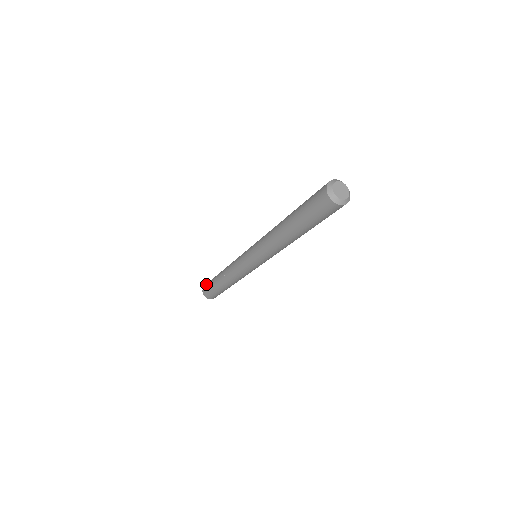
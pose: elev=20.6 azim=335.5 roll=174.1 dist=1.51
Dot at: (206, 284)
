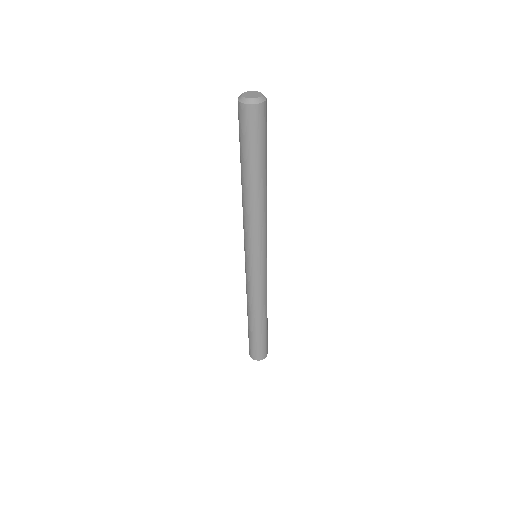
Dot at: occluded
